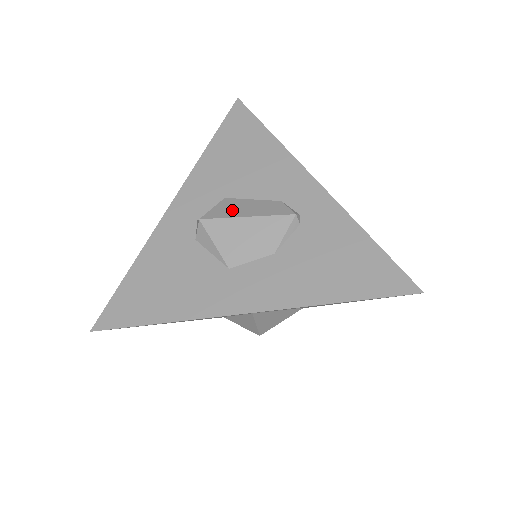
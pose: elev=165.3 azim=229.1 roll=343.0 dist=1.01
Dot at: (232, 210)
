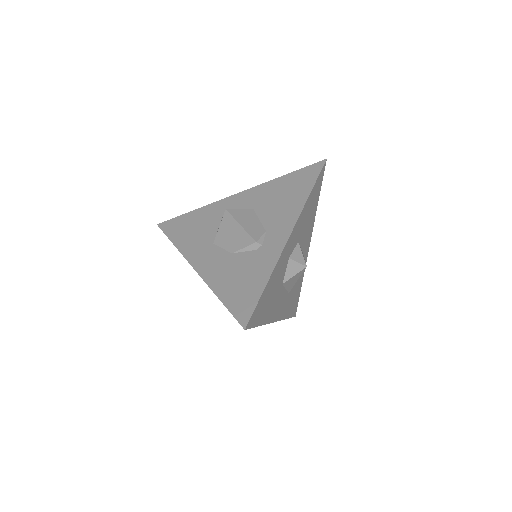
Dot at: (243, 217)
